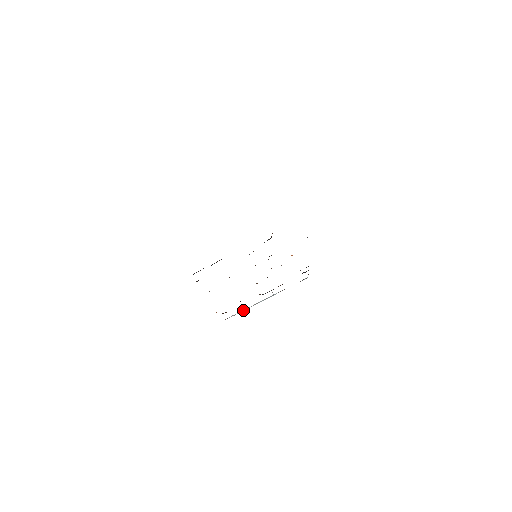
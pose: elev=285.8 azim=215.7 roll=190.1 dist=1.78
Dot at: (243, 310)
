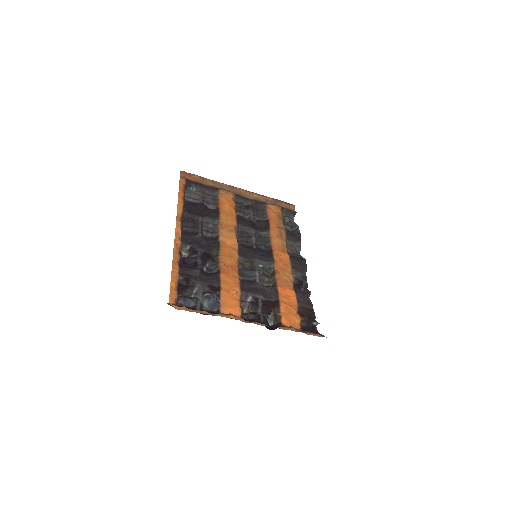
Dot at: (207, 183)
